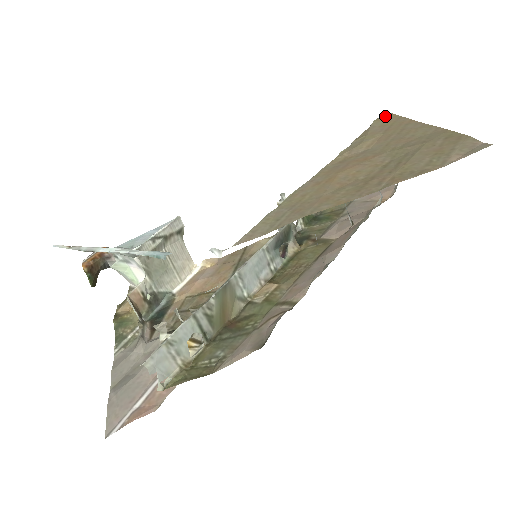
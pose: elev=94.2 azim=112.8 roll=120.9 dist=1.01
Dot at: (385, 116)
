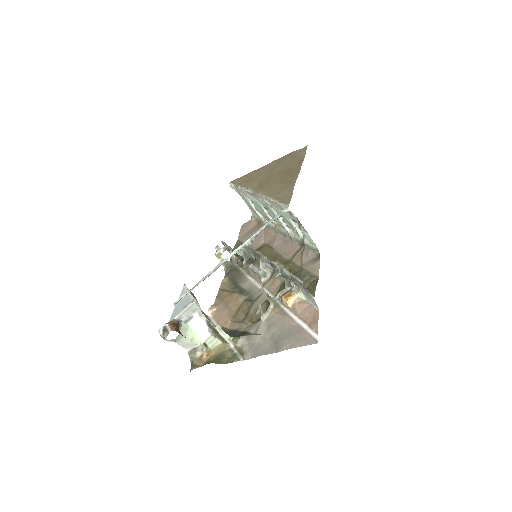
Dot at: (235, 181)
